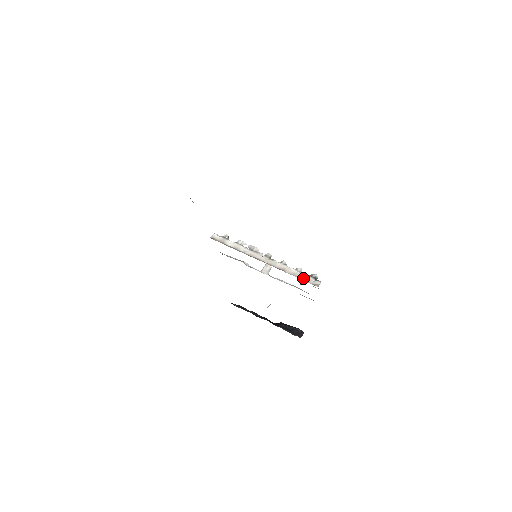
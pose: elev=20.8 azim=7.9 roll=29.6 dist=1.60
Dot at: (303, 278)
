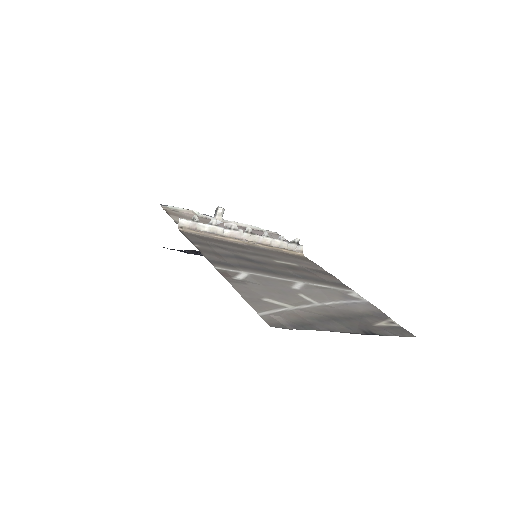
Dot at: (288, 247)
